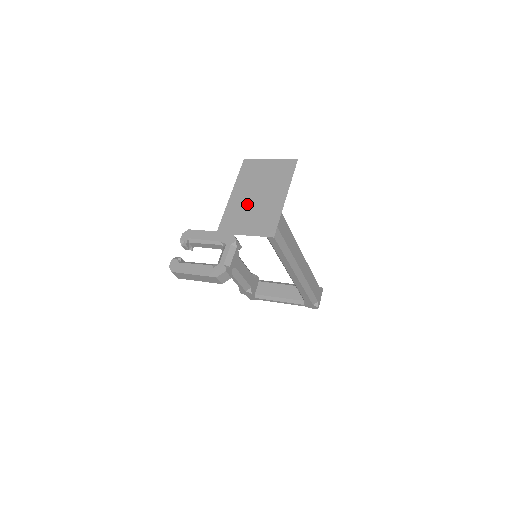
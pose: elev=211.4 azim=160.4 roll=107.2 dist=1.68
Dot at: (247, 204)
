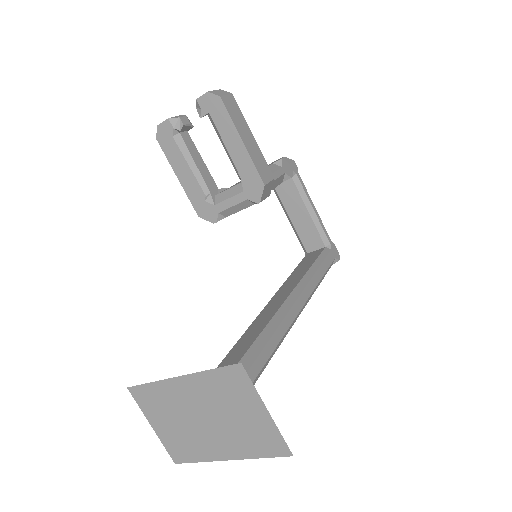
Dot at: (184, 410)
